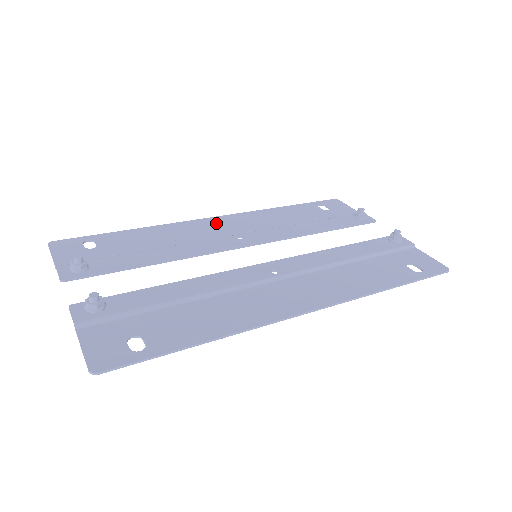
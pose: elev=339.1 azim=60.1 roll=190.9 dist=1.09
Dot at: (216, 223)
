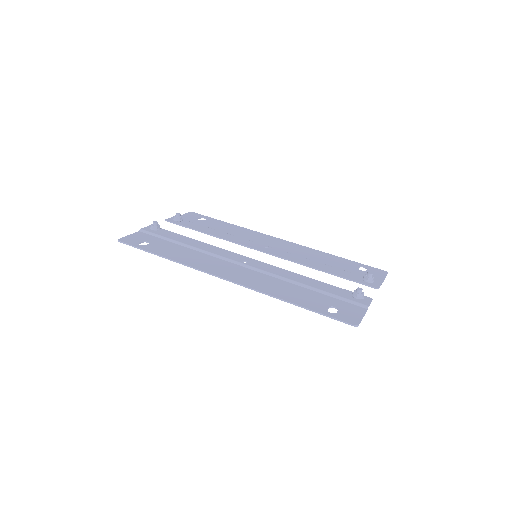
Dot at: (274, 240)
